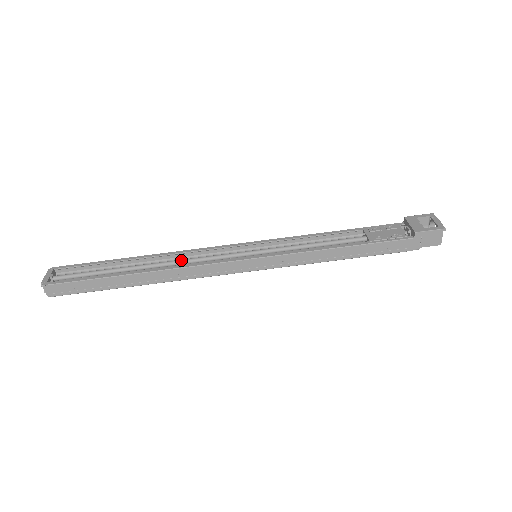
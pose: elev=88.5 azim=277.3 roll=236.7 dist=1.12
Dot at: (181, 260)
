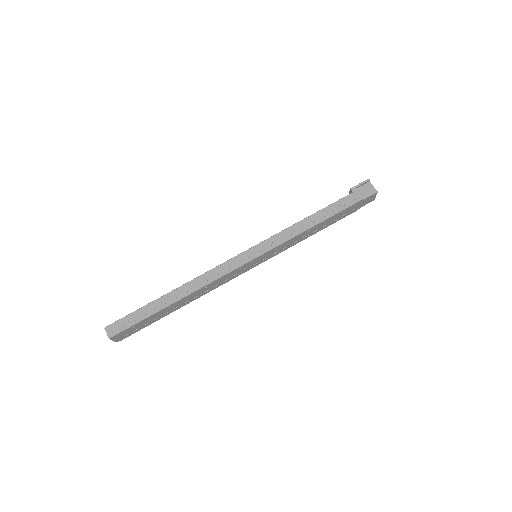
Dot at: occluded
